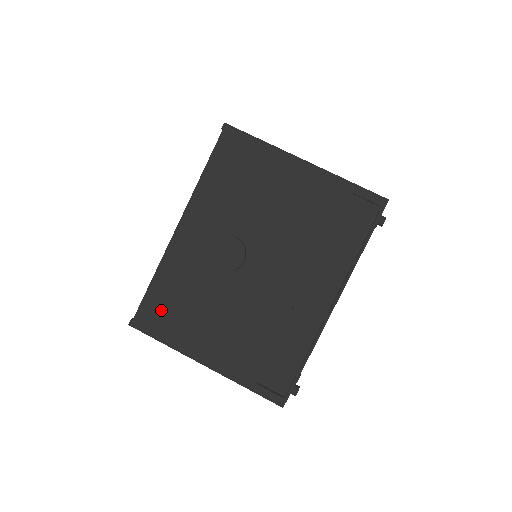
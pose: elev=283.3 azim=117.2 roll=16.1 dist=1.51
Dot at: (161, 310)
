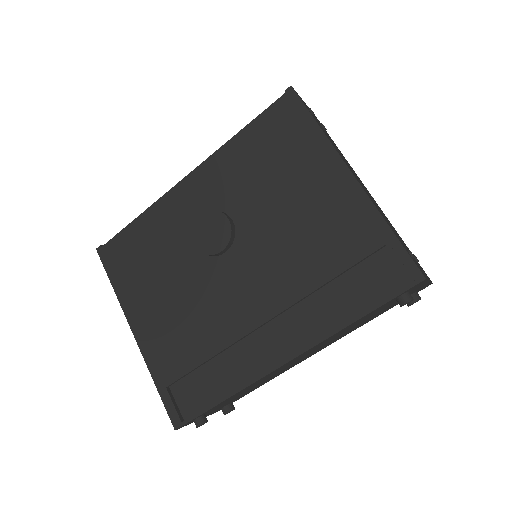
Dot at: (128, 253)
